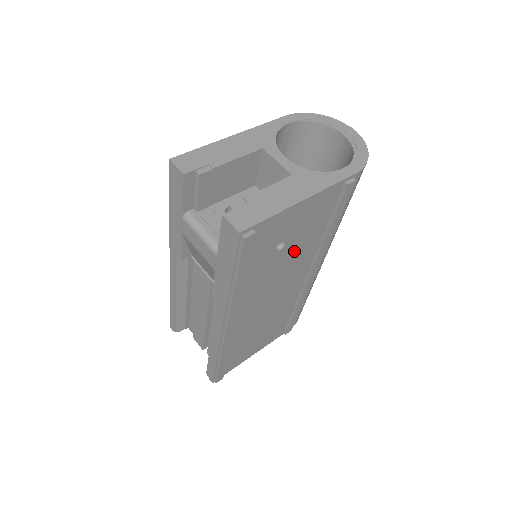
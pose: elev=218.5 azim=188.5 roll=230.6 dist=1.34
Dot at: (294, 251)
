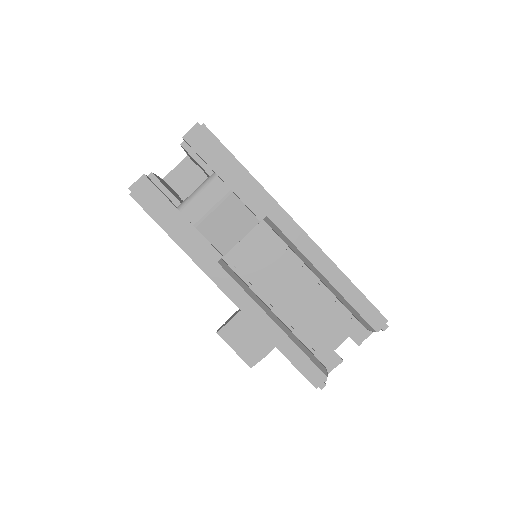
Dot at: occluded
